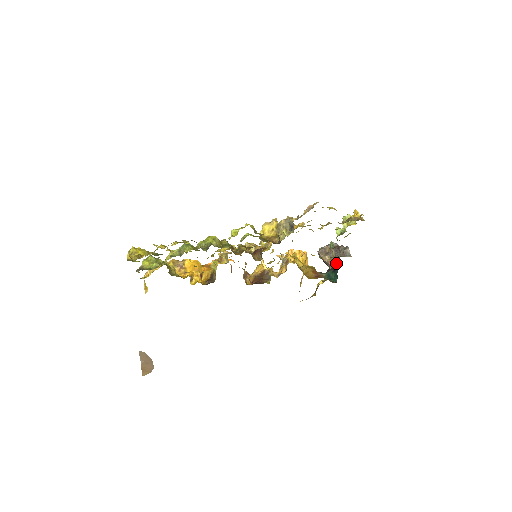
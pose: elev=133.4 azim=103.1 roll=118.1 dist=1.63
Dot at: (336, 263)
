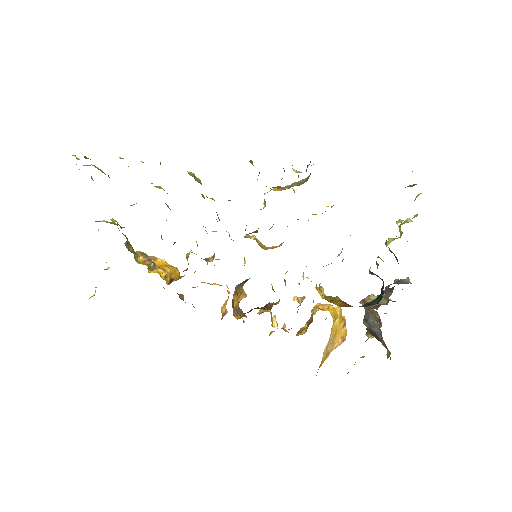
Dot at: occluded
